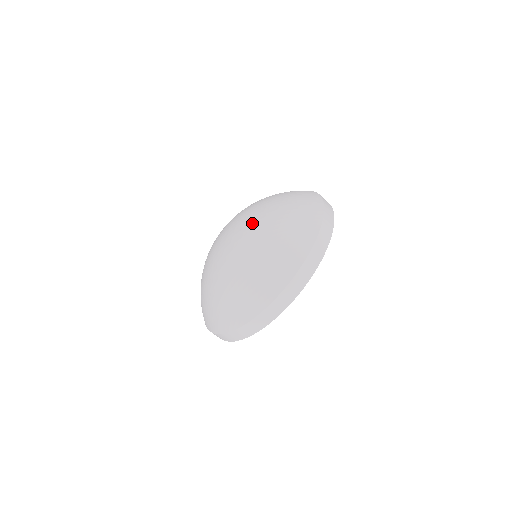
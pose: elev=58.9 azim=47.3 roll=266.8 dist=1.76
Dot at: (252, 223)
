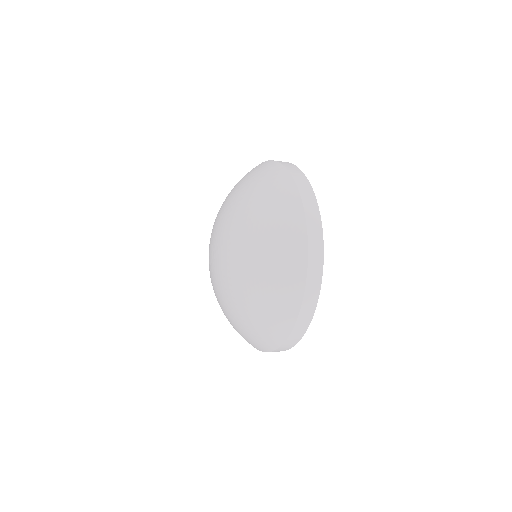
Dot at: (235, 261)
